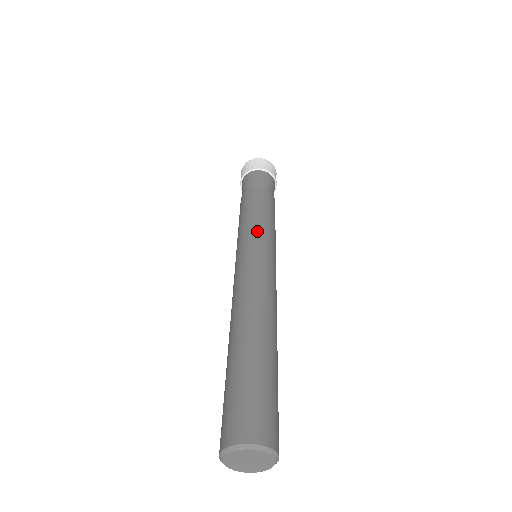
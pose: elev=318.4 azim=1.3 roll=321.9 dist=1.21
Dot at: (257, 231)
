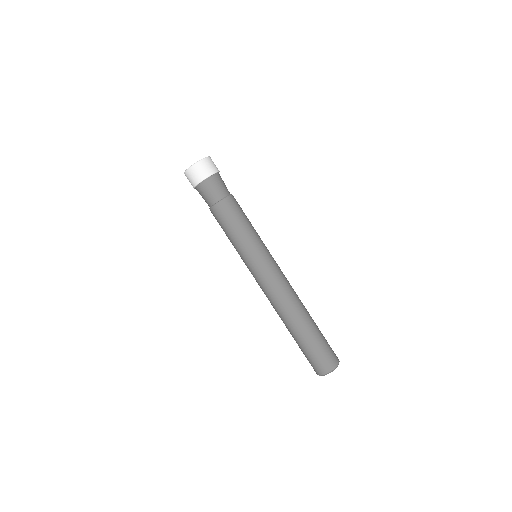
Dot at: (253, 247)
